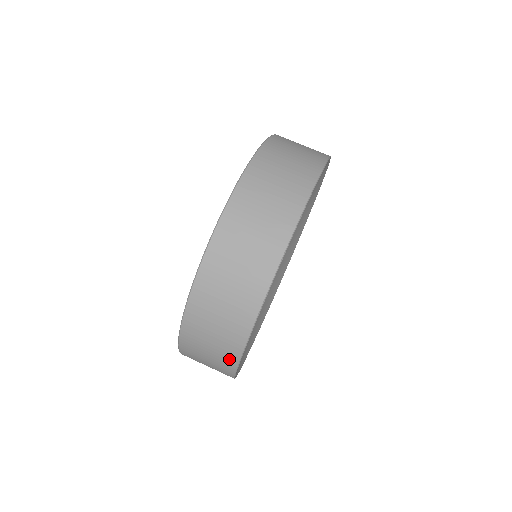
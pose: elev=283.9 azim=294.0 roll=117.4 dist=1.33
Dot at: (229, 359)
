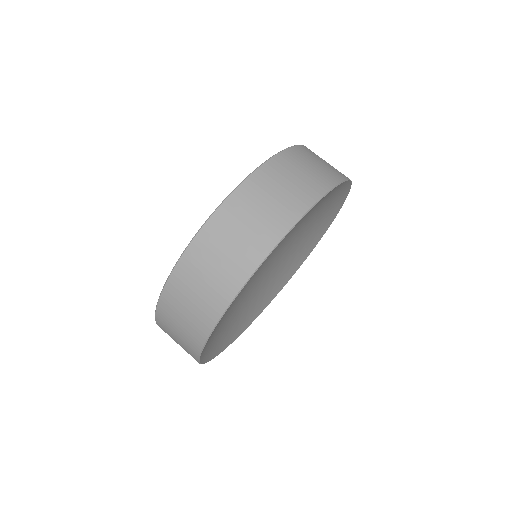
Dot at: (192, 356)
